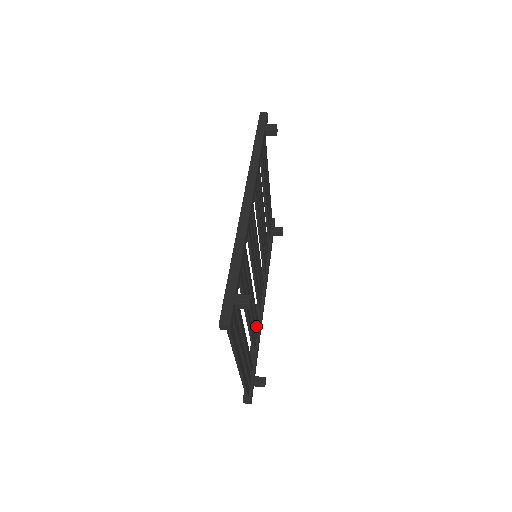
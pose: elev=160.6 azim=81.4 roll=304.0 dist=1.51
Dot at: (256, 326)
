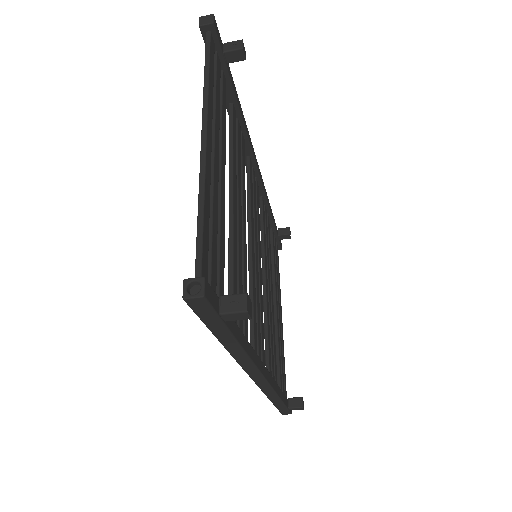
Dot at: occluded
